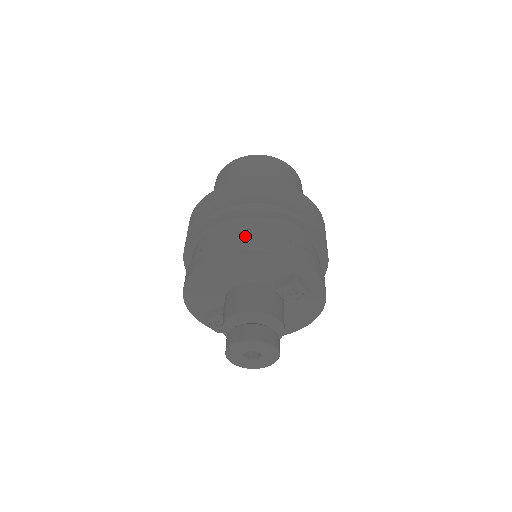
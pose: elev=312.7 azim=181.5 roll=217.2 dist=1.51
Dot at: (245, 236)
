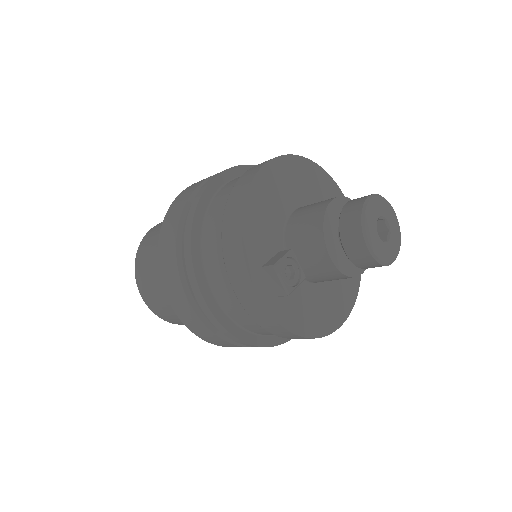
Dot at: occluded
